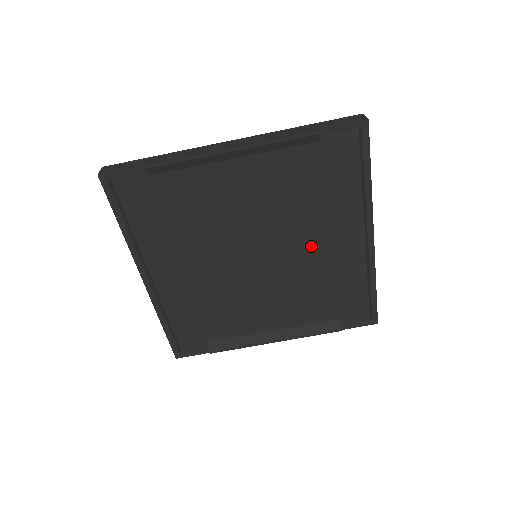
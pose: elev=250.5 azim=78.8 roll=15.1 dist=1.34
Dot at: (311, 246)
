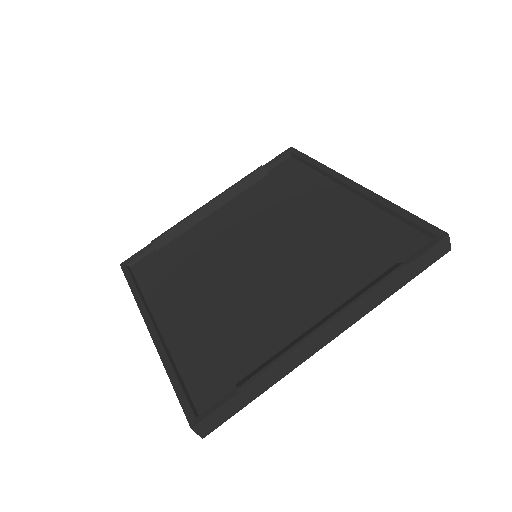
Dot at: (304, 222)
